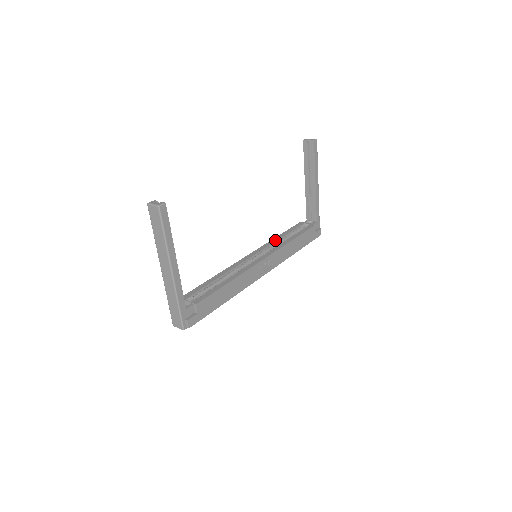
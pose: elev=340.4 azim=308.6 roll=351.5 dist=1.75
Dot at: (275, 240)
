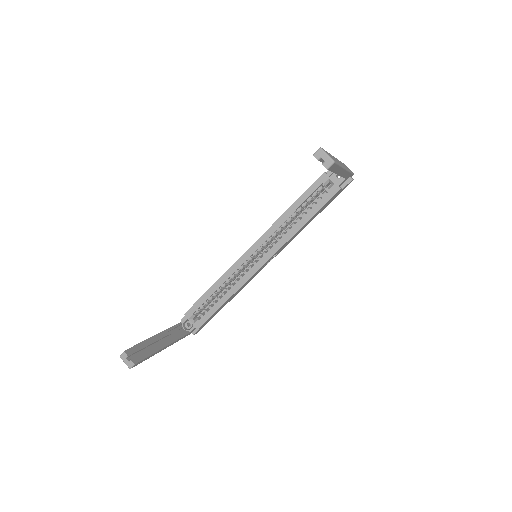
Dot at: (282, 221)
